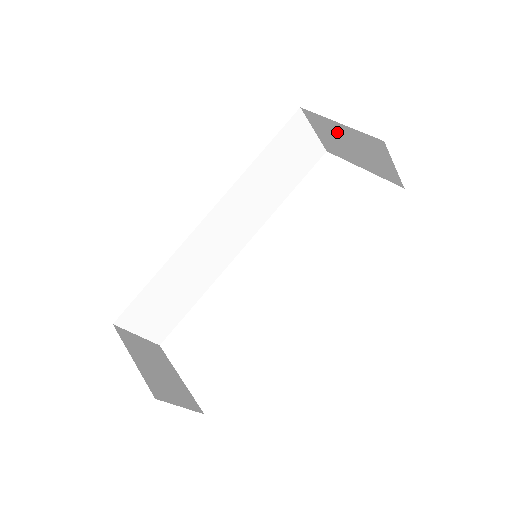
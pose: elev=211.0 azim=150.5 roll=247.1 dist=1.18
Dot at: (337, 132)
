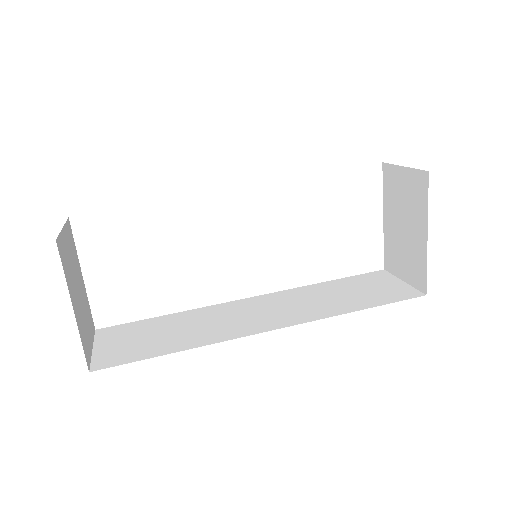
Dot at: (415, 219)
